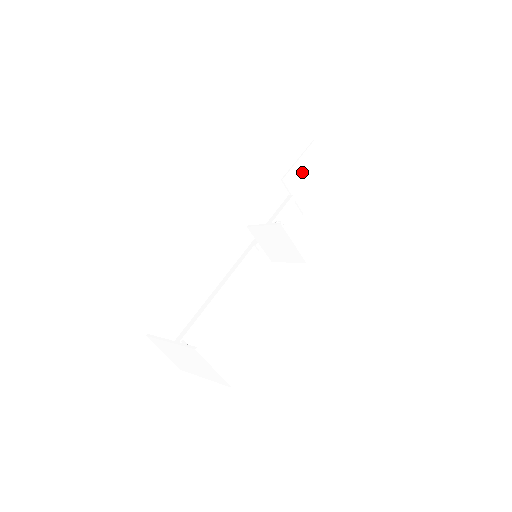
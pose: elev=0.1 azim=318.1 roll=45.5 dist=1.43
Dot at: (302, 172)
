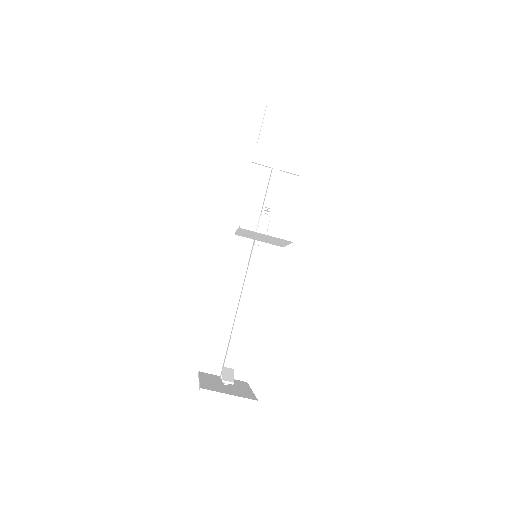
Dot at: (273, 137)
